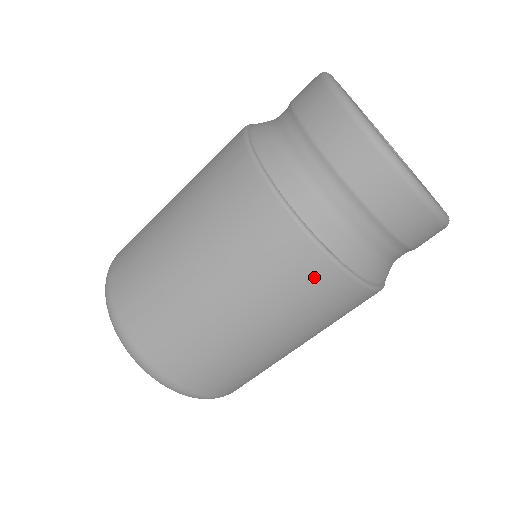
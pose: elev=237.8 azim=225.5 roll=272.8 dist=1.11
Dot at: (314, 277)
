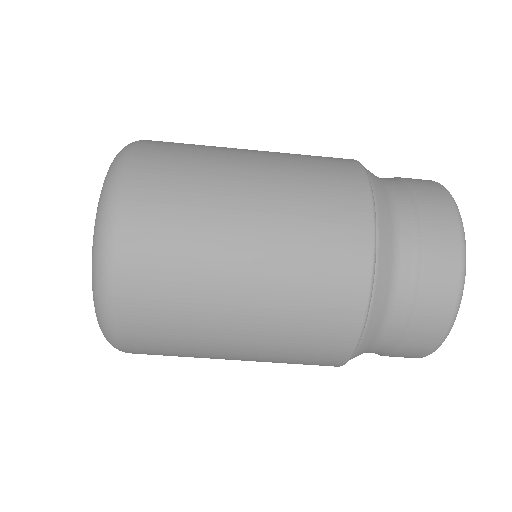
Dot at: (332, 344)
